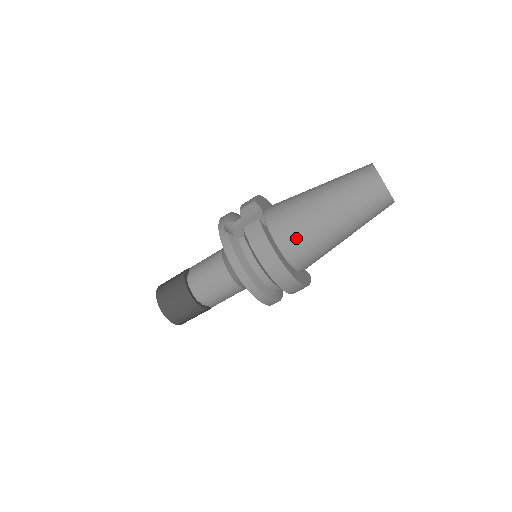
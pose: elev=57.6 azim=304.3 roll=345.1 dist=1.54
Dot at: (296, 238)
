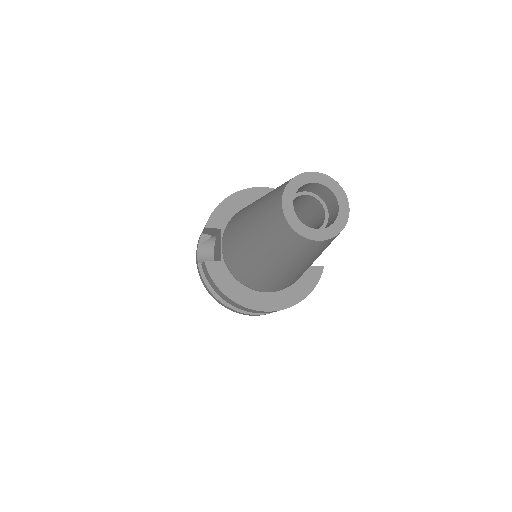
Dot at: (247, 276)
